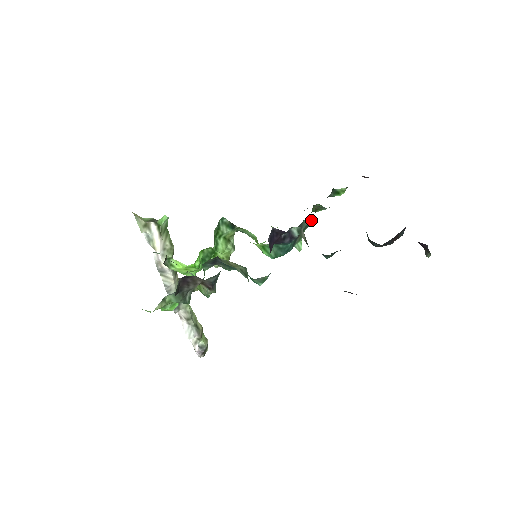
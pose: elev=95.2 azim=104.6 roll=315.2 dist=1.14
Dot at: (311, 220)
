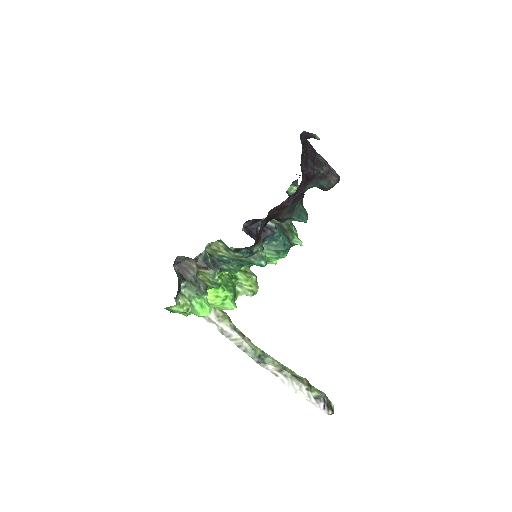
Dot at: occluded
